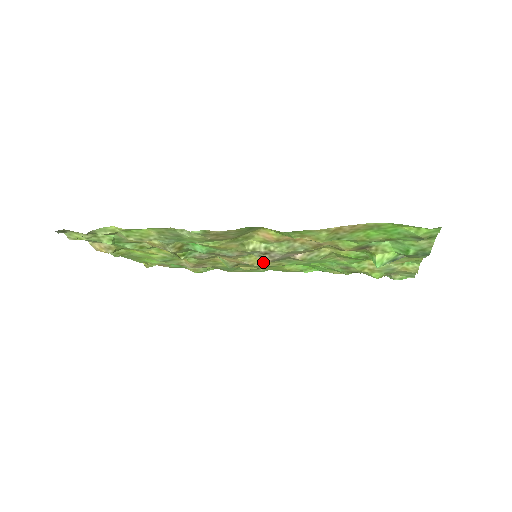
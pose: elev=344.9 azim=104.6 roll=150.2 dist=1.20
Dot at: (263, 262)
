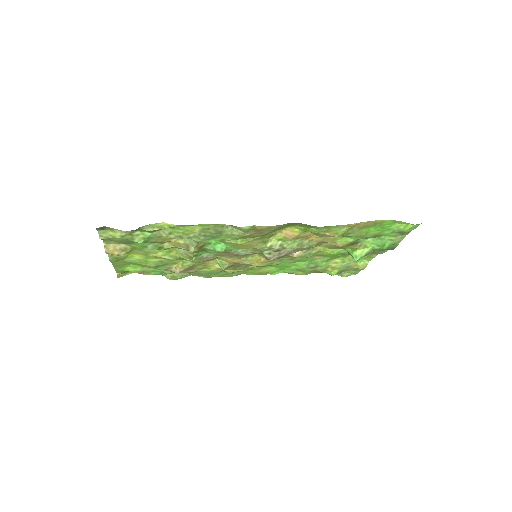
Dot at: (261, 261)
